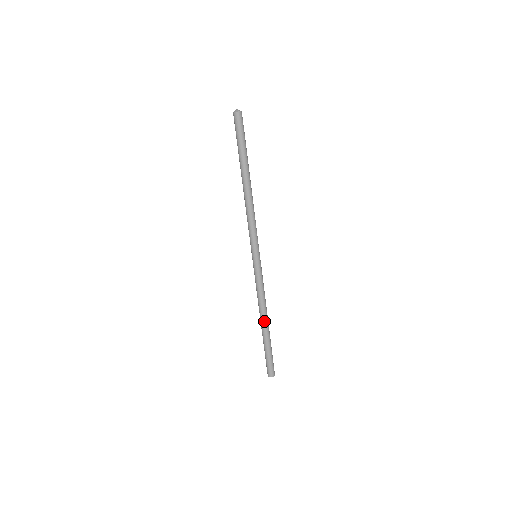
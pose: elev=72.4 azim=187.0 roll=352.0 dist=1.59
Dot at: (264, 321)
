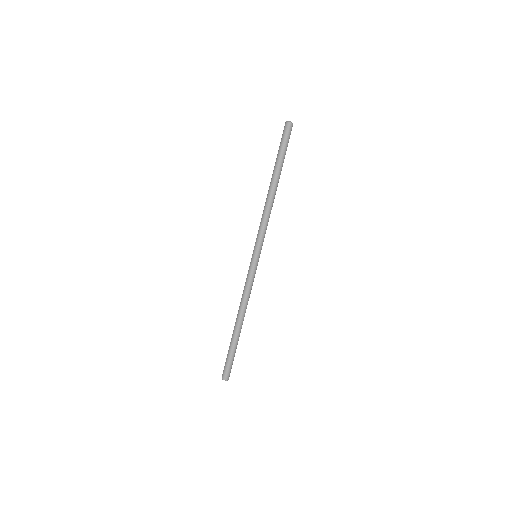
Dot at: (239, 321)
